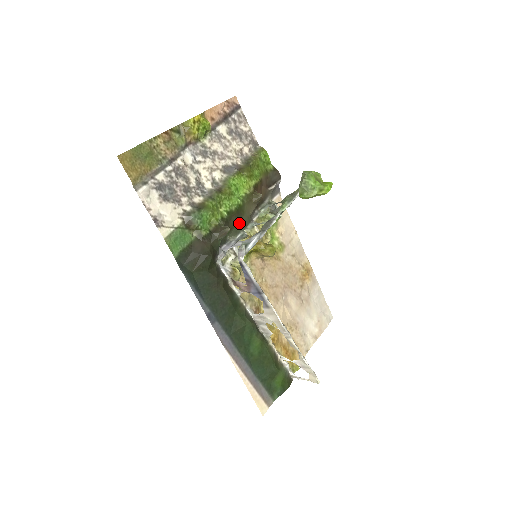
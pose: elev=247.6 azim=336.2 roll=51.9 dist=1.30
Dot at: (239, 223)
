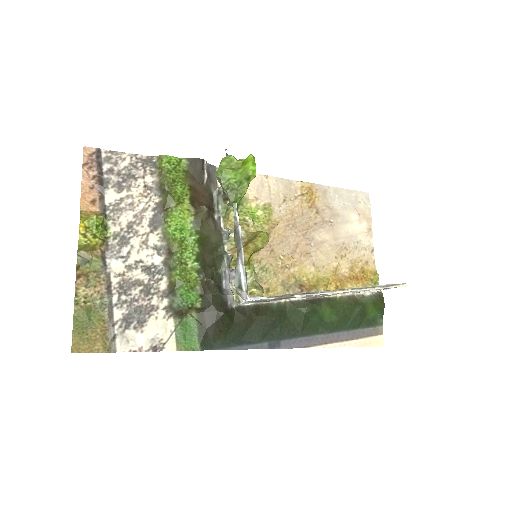
Dot at: (214, 251)
